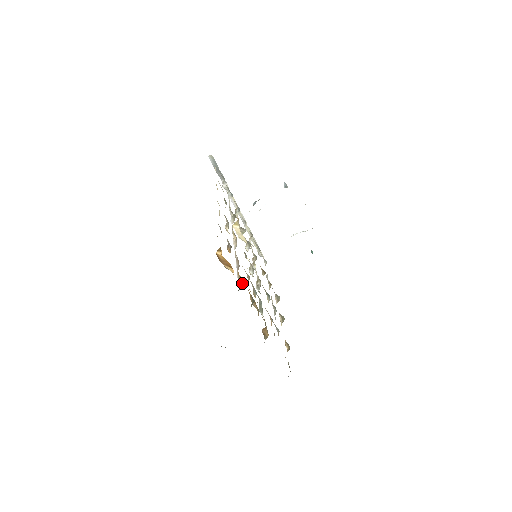
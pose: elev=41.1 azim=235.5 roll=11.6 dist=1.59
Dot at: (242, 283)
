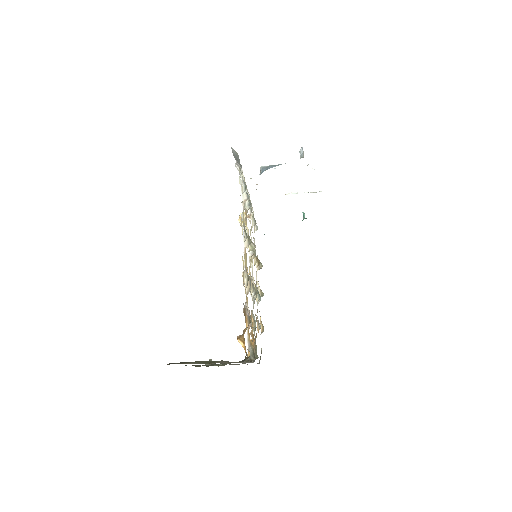
Dot at: (252, 350)
